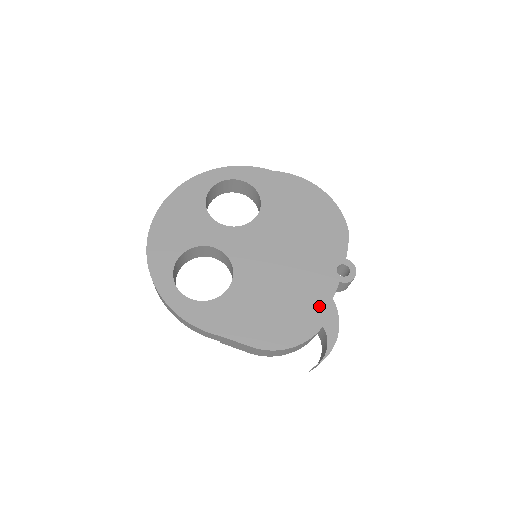
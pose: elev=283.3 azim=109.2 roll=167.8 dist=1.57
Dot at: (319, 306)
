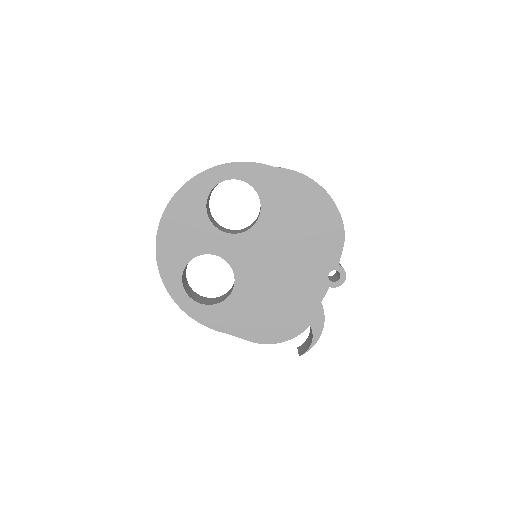
Dot at: (309, 309)
